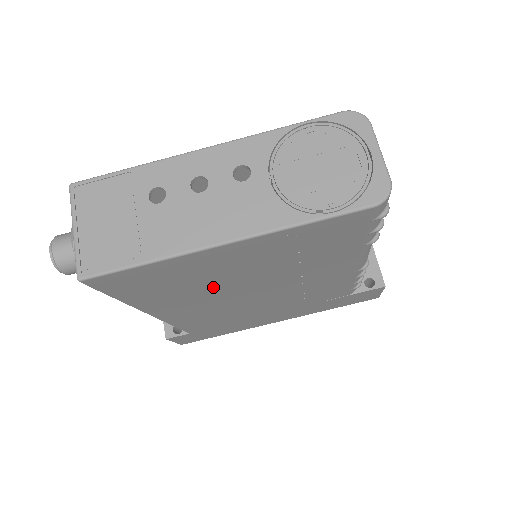
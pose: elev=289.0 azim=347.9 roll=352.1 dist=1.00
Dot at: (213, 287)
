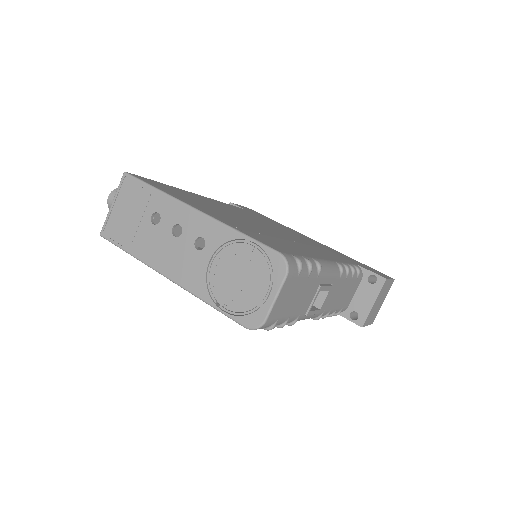
Dot at: occluded
